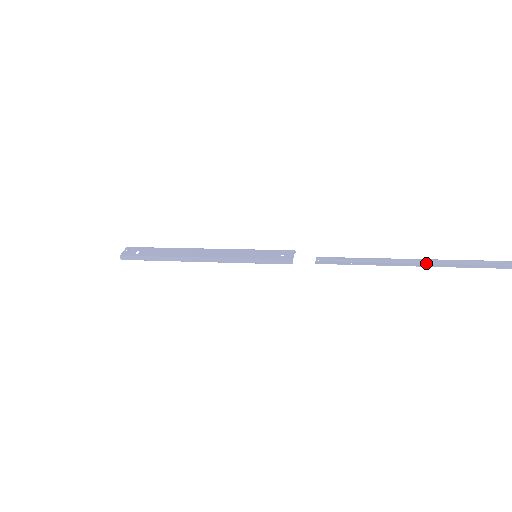
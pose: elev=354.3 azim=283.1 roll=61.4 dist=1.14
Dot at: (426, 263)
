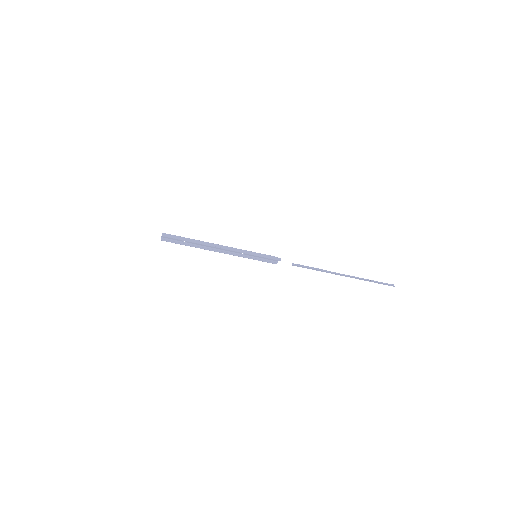
Dot at: (350, 277)
